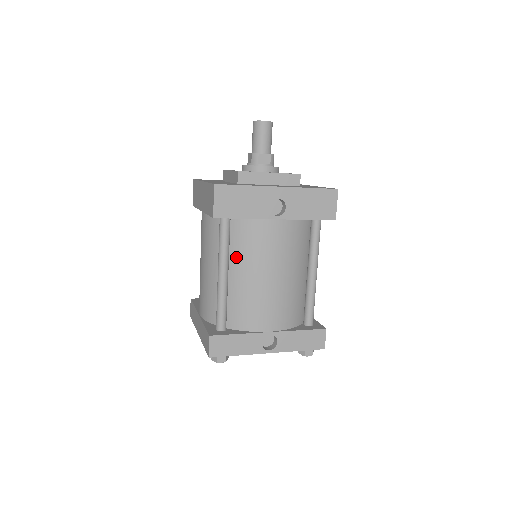
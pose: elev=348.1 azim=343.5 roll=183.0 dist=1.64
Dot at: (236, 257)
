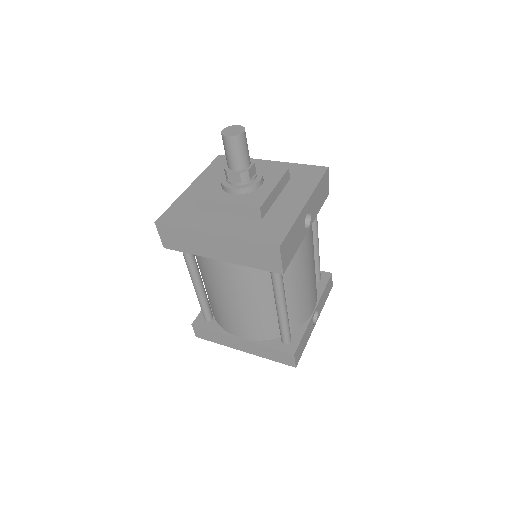
Dot at: (286, 283)
